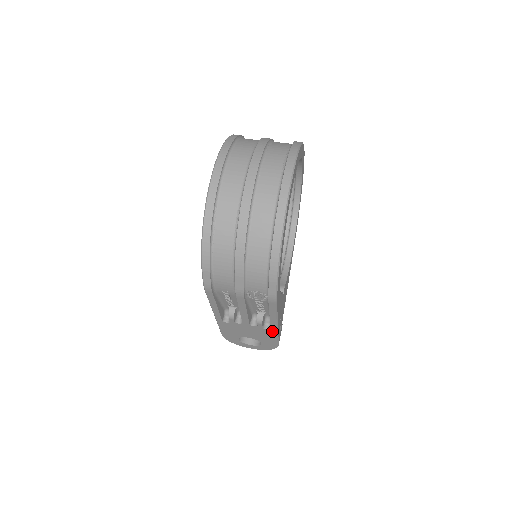
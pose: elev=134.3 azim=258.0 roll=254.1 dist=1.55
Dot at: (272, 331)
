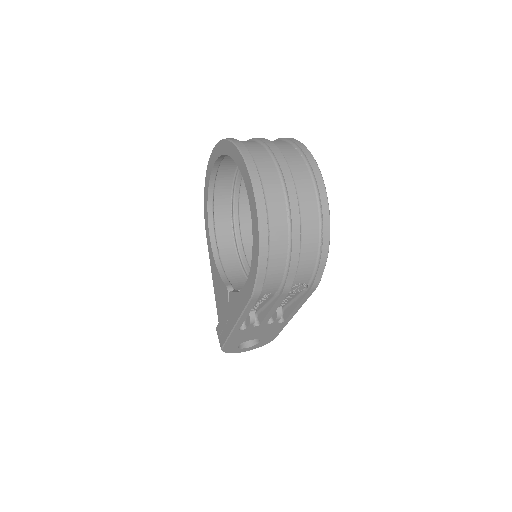
Dot at: (284, 323)
